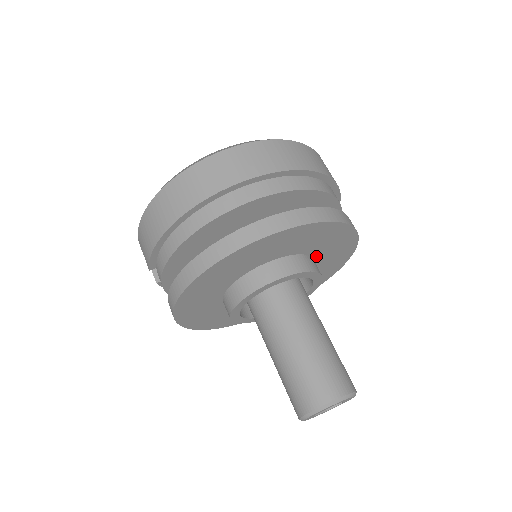
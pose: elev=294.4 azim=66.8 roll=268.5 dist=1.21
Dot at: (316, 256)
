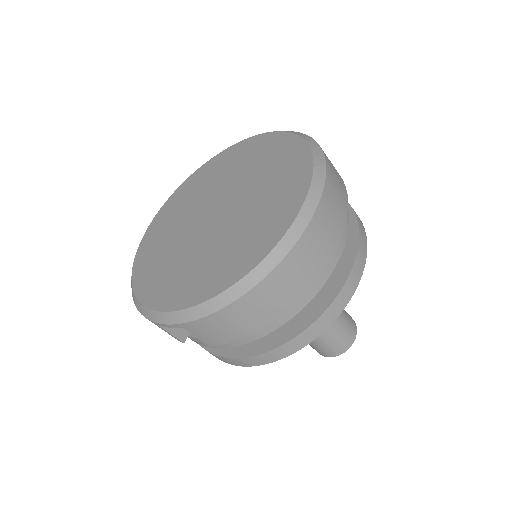
Dot at: occluded
